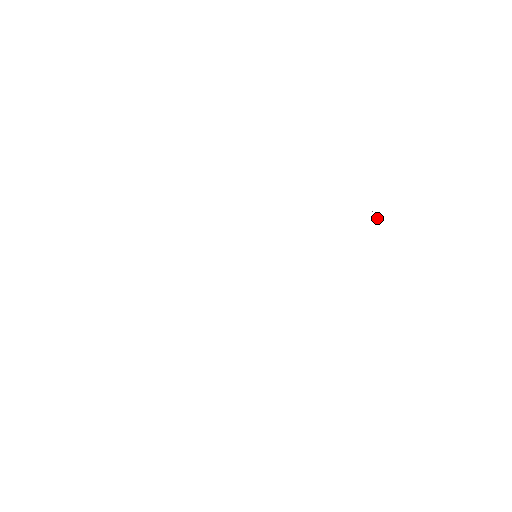
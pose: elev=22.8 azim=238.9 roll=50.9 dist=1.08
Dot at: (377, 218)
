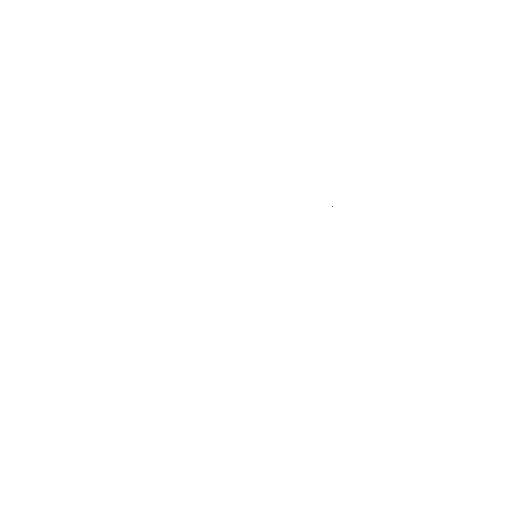
Dot at: occluded
